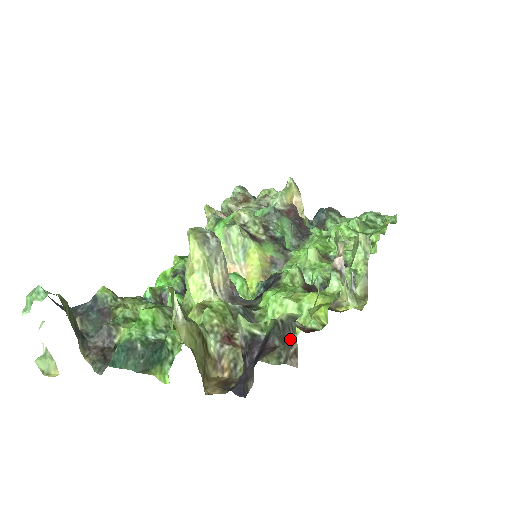
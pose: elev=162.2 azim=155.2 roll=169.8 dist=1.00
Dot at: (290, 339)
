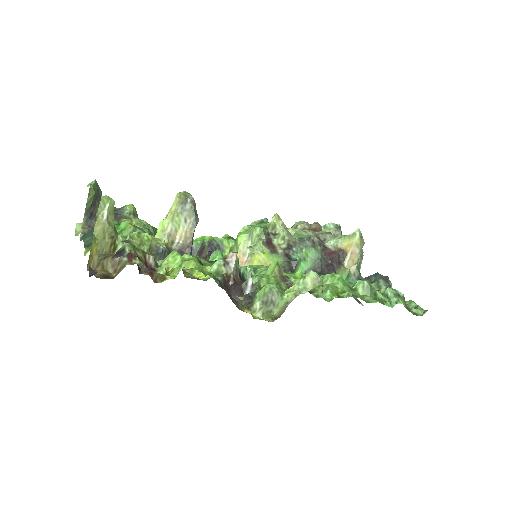
Dot at: occluded
